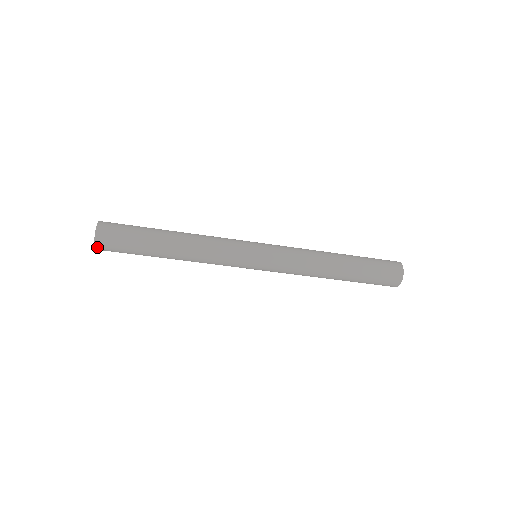
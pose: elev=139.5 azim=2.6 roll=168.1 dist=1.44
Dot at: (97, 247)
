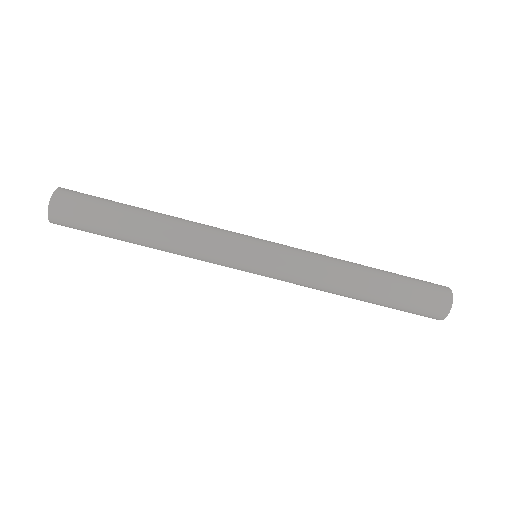
Dot at: (53, 222)
